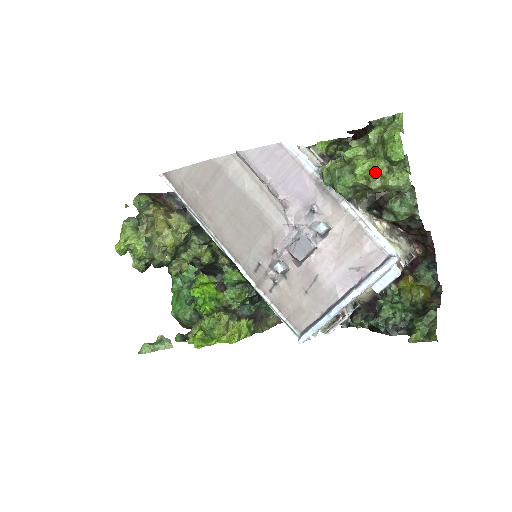
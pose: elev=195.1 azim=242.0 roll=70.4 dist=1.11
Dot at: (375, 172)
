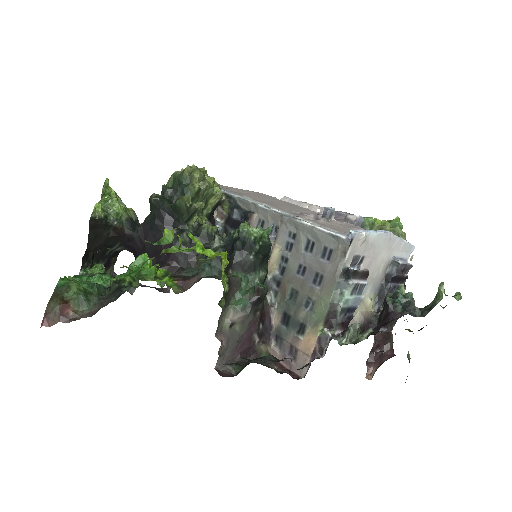
Dot at: (388, 222)
